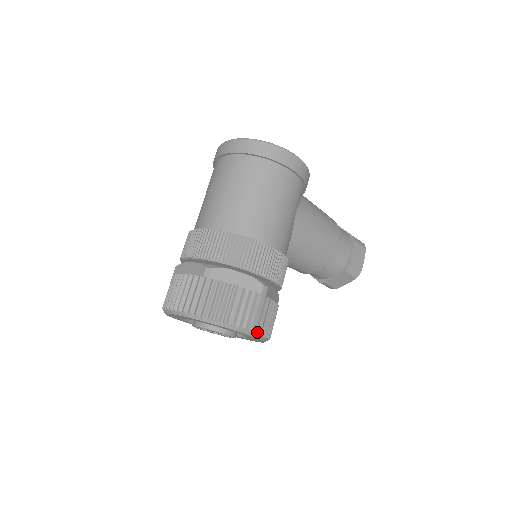
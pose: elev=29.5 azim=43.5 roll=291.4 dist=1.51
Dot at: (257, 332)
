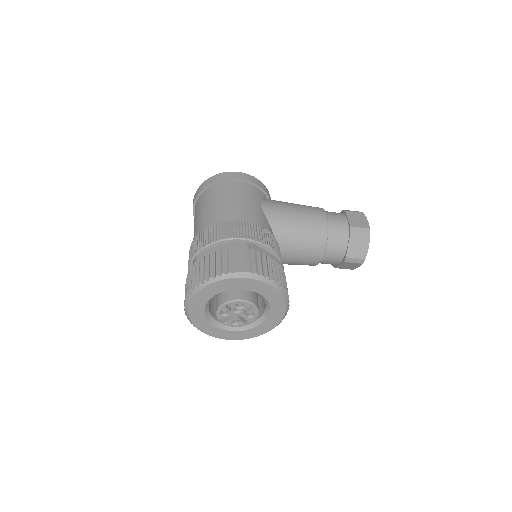
Dot at: (252, 273)
